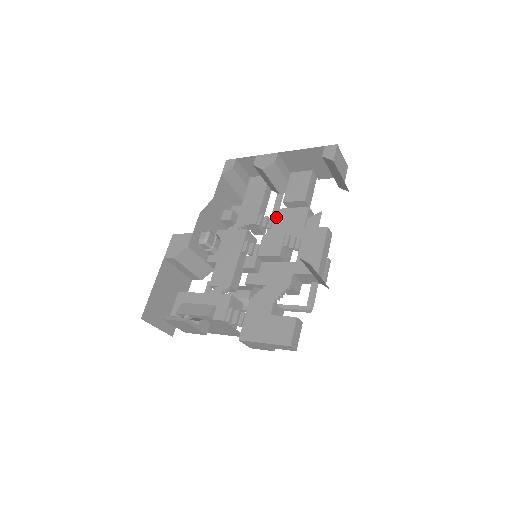
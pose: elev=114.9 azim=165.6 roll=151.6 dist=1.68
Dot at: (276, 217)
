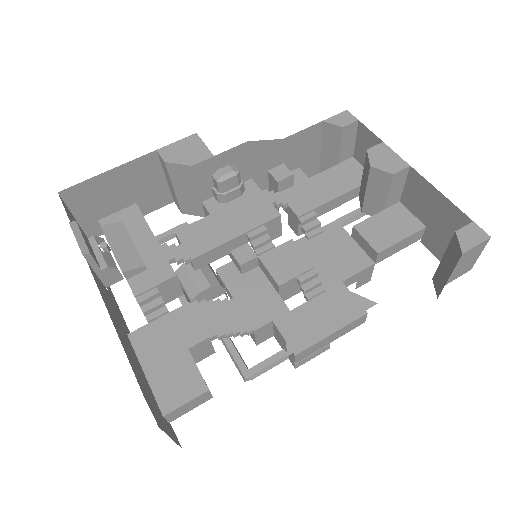
Dot at: (329, 233)
